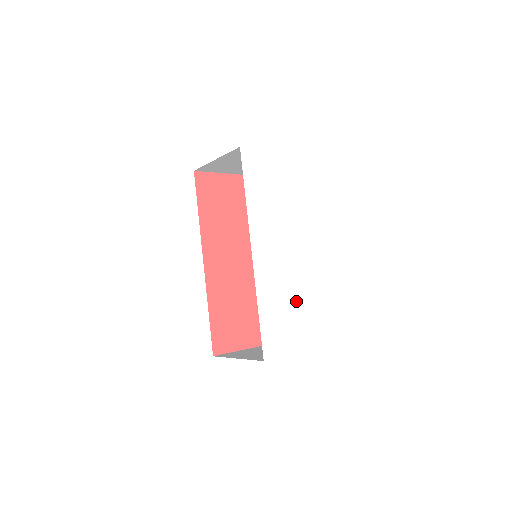
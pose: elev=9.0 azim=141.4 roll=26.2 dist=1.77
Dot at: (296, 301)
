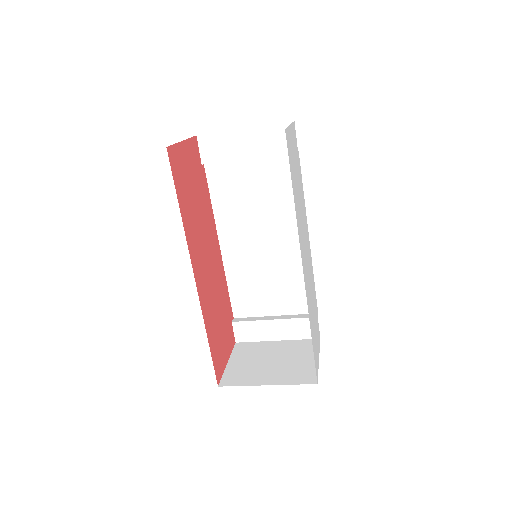
Dot at: (313, 302)
